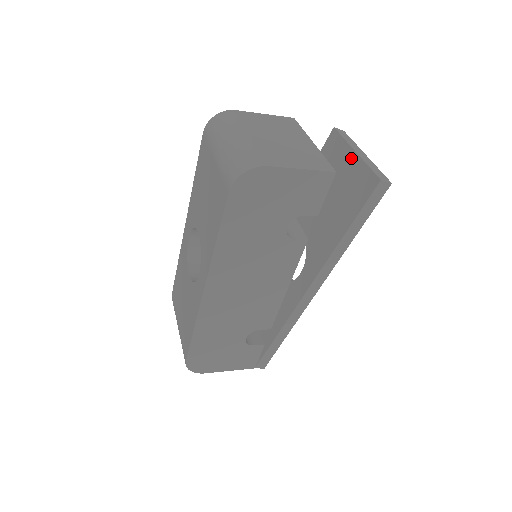
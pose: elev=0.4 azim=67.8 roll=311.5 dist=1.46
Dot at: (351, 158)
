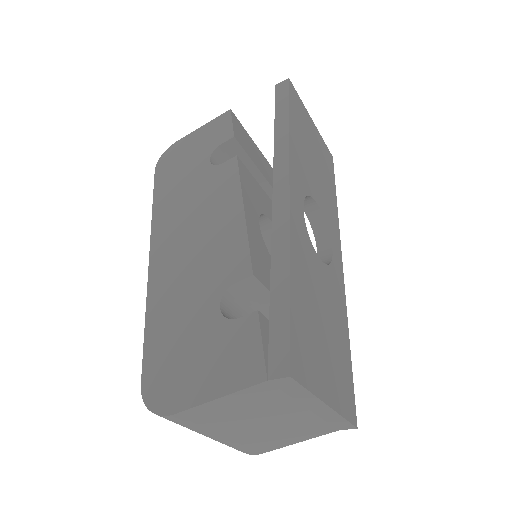
Dot at: occluded
